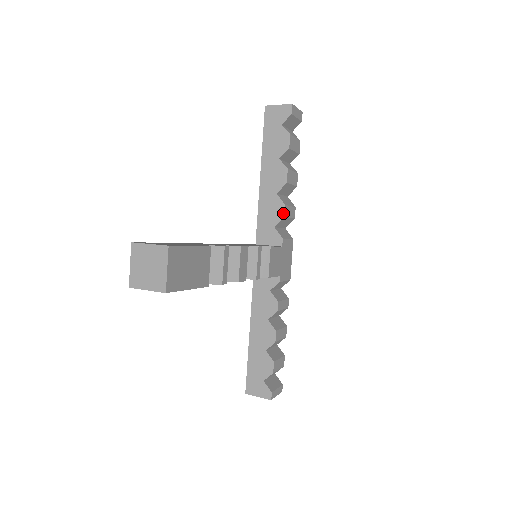
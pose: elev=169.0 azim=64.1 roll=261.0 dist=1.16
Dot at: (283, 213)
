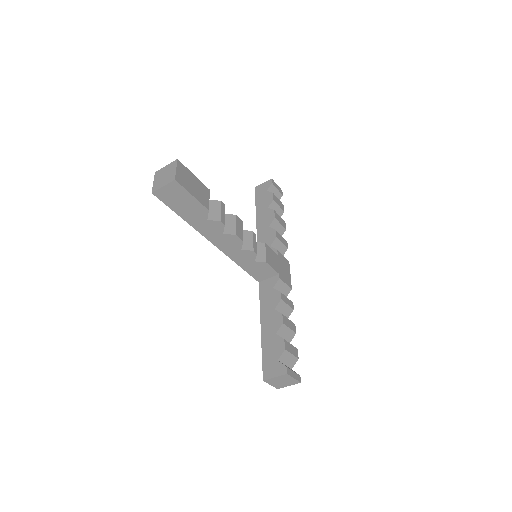
Dot at: (275, 235)
